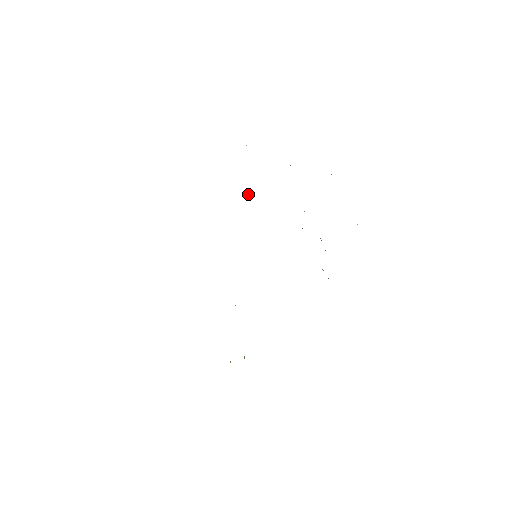
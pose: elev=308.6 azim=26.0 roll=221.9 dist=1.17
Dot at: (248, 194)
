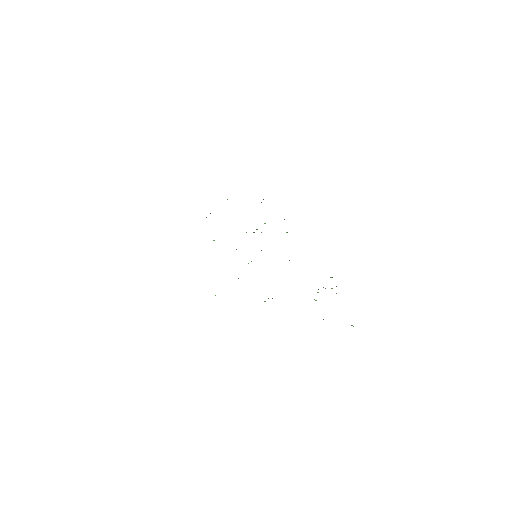
Dot at: (213, 240)
